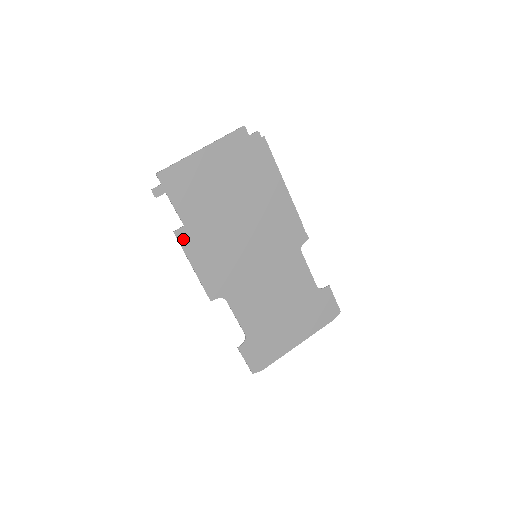
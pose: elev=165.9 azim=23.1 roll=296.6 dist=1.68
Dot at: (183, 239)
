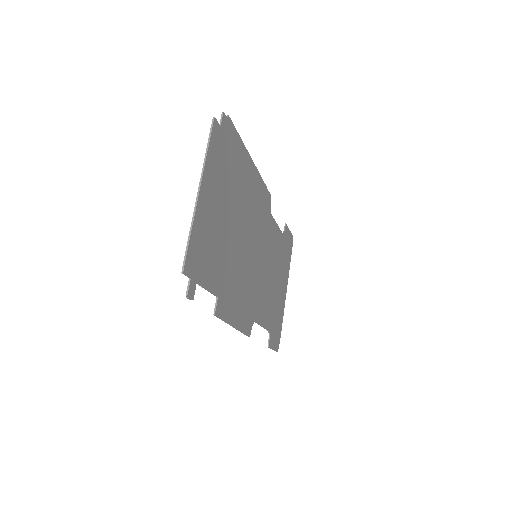
Dot at: (221, 311)
